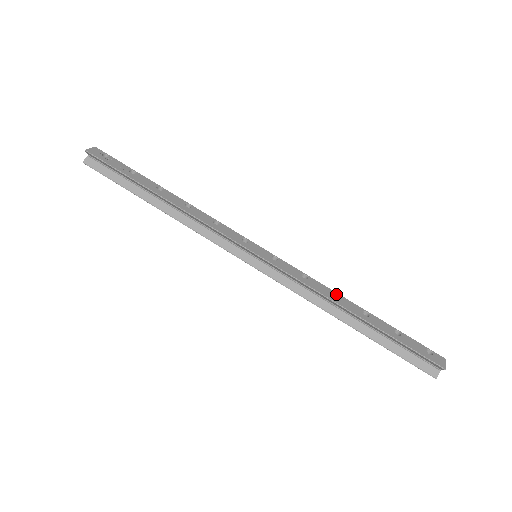
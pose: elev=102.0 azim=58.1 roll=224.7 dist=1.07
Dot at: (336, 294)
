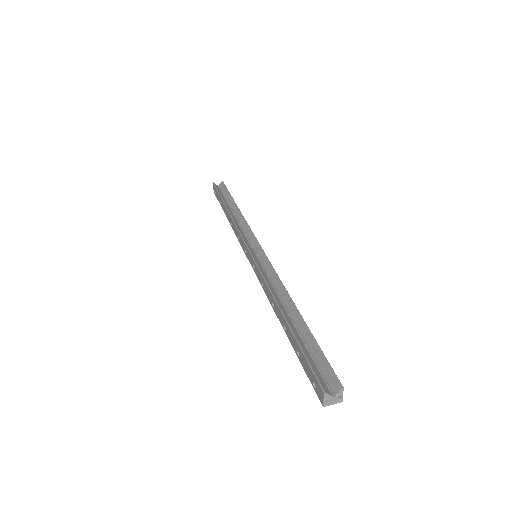
Dot at: occluded
